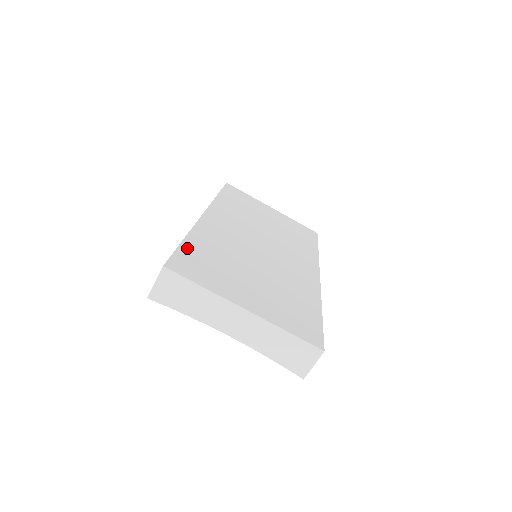
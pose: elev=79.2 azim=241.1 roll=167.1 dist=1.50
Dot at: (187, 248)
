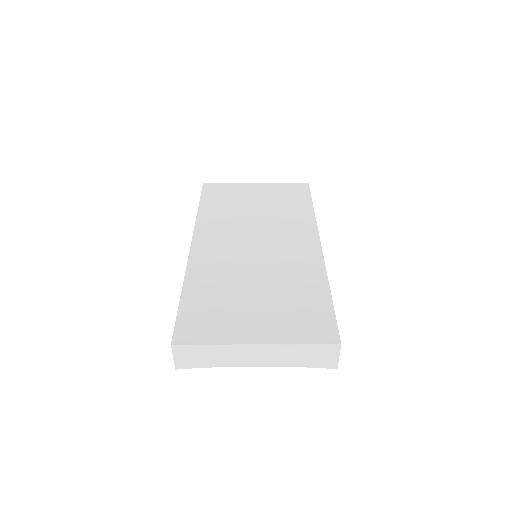
Dot at: (186, 306)
